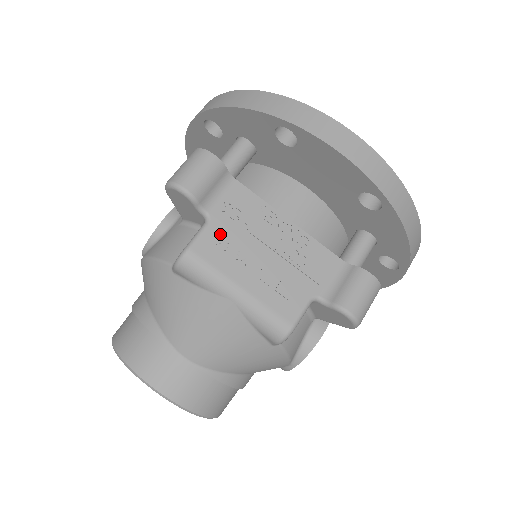
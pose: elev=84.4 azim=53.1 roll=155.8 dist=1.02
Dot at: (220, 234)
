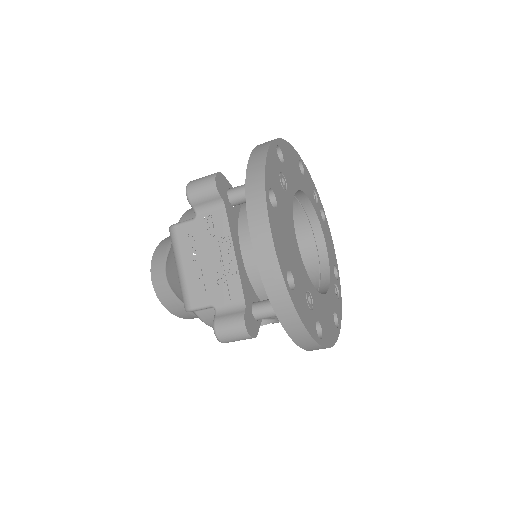
Dot at: (194, 231)
